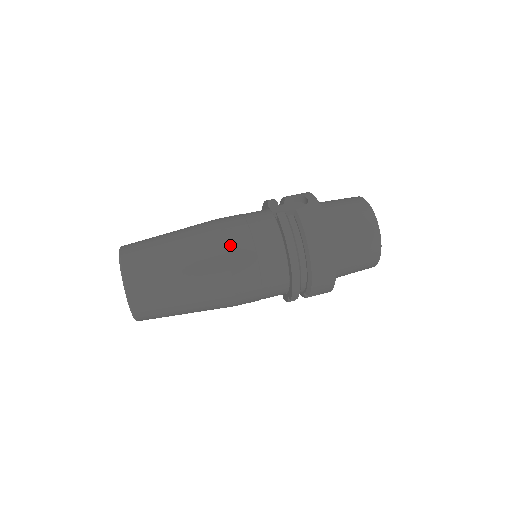
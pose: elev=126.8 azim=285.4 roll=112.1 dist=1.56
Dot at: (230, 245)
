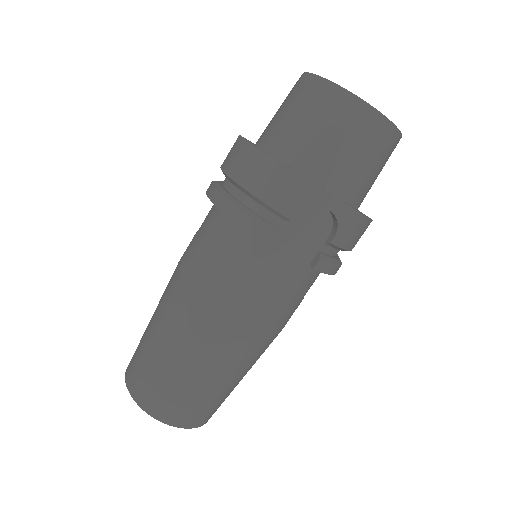
Dot at: (279, 327)
